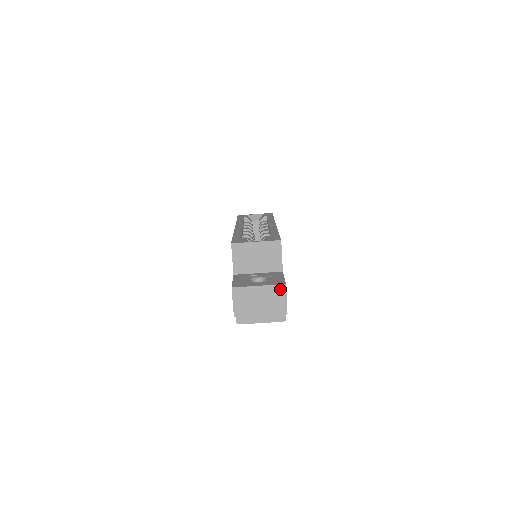
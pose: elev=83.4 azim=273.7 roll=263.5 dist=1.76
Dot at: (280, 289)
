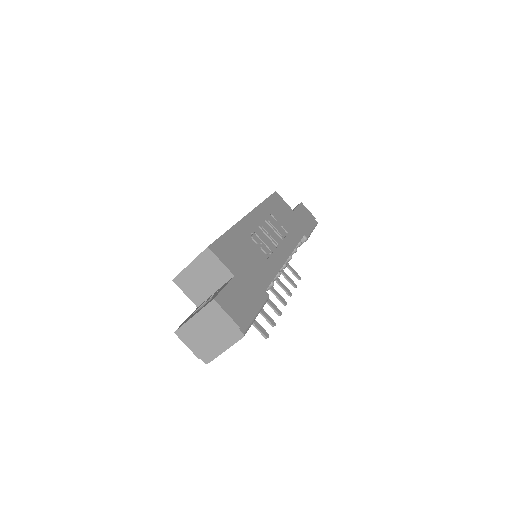
Dot at: (213, 307)
